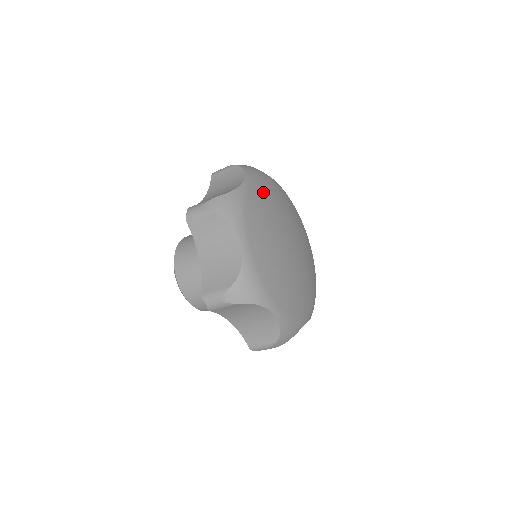
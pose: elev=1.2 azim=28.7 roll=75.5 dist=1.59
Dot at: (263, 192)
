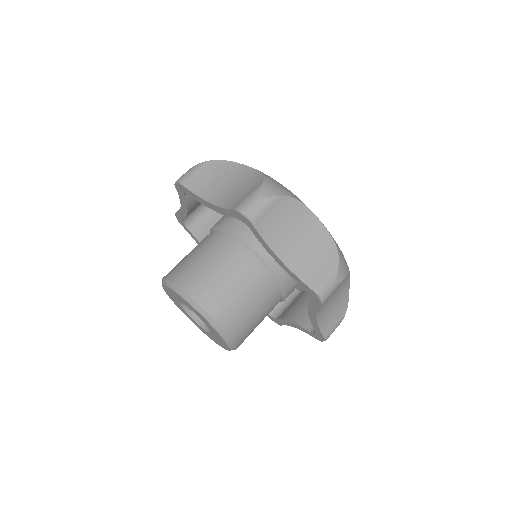
Dot at: occluded
